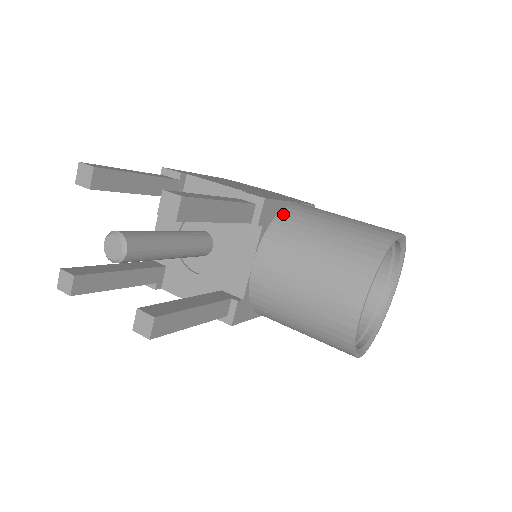
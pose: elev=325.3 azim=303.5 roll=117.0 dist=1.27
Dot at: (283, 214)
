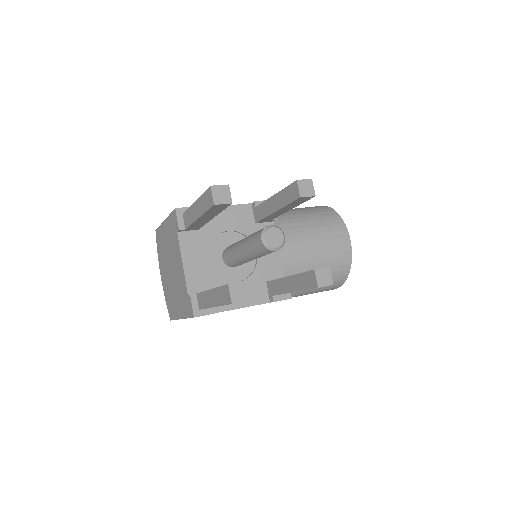
Dot at: occluded
